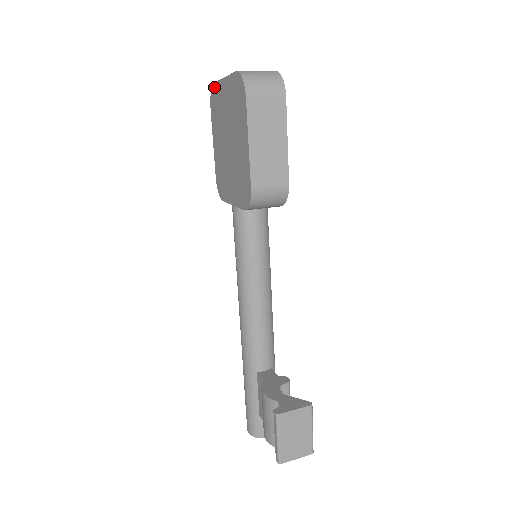
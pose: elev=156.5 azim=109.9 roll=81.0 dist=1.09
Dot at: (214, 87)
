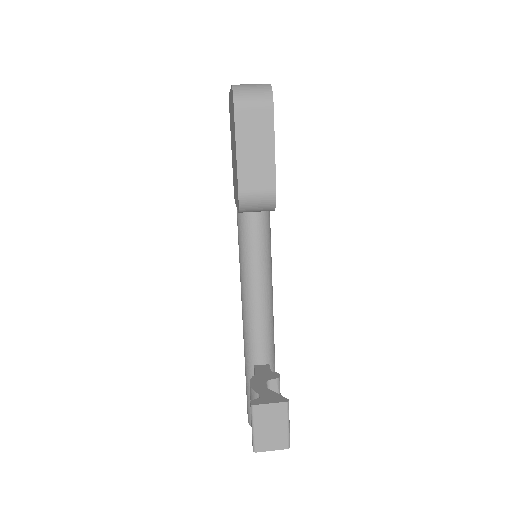
Dot at: (229, 98)
